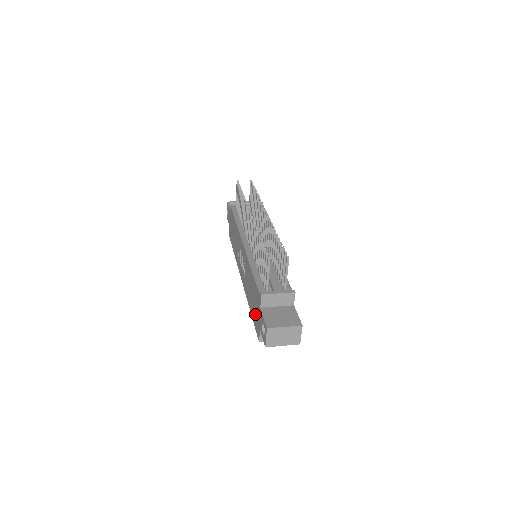
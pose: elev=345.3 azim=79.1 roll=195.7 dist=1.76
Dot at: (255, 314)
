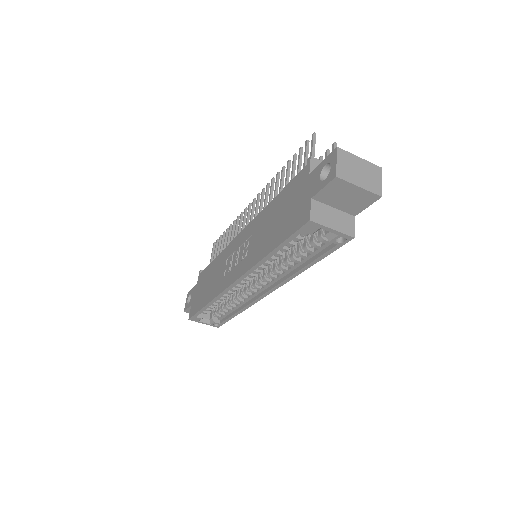
Dot at: (291, 216)
